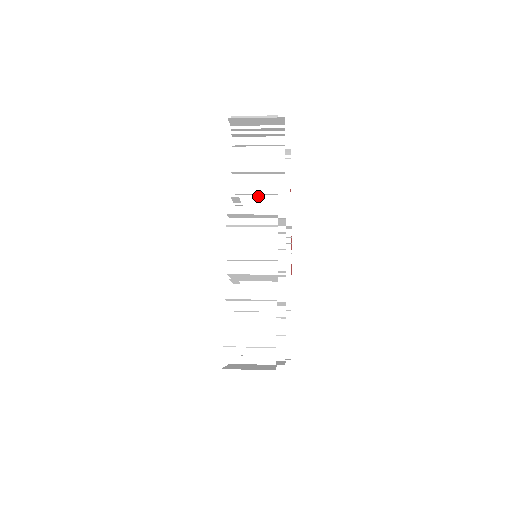
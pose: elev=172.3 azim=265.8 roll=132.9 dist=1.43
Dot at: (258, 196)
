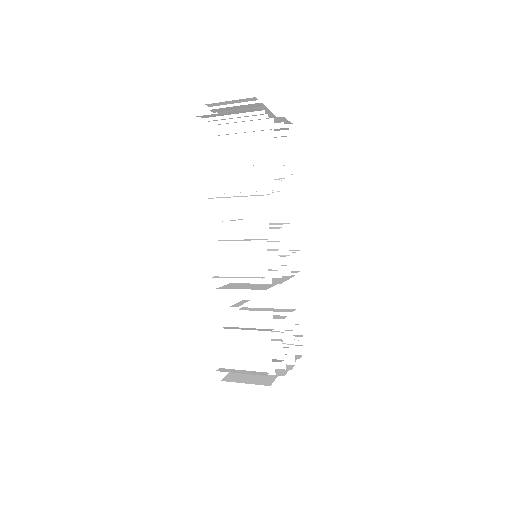
Dot at: occluded
